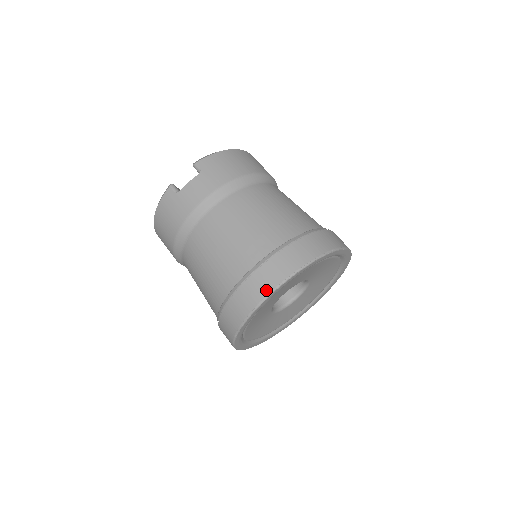
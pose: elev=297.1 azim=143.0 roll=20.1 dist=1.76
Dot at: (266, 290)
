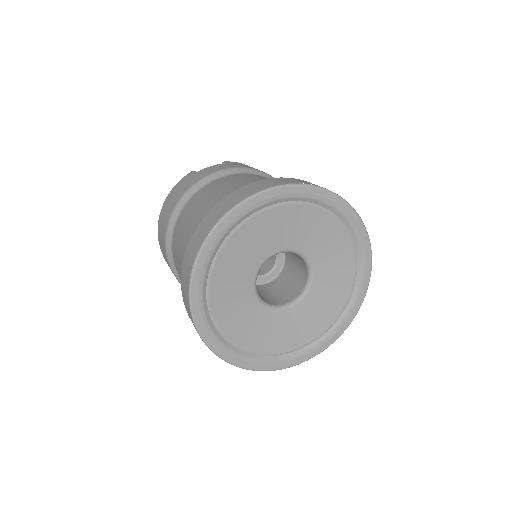
Dot at: (255, 190)
